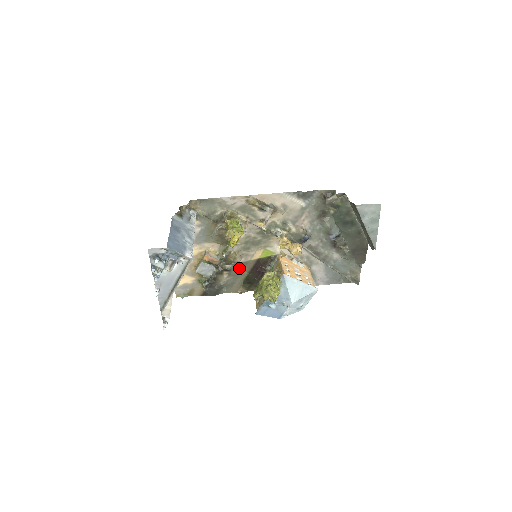
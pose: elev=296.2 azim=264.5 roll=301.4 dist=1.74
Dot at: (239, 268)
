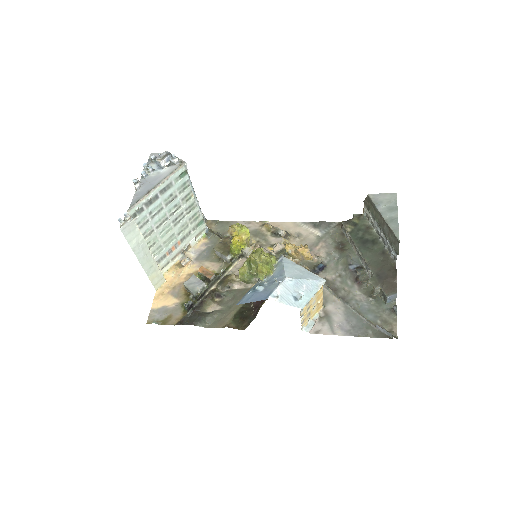
Dot at: (235, 296)
